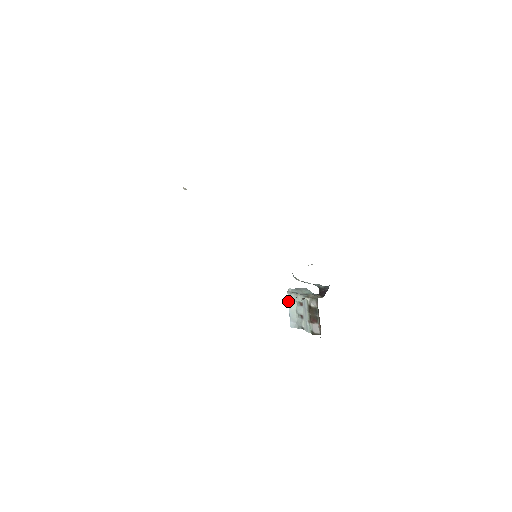
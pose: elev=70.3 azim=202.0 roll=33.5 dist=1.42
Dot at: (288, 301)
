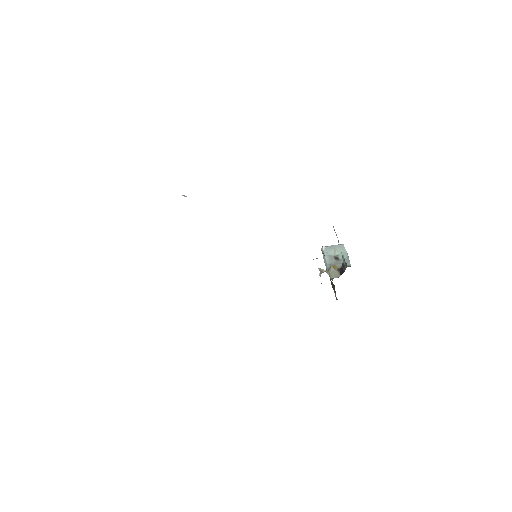
Dot at: occluded
